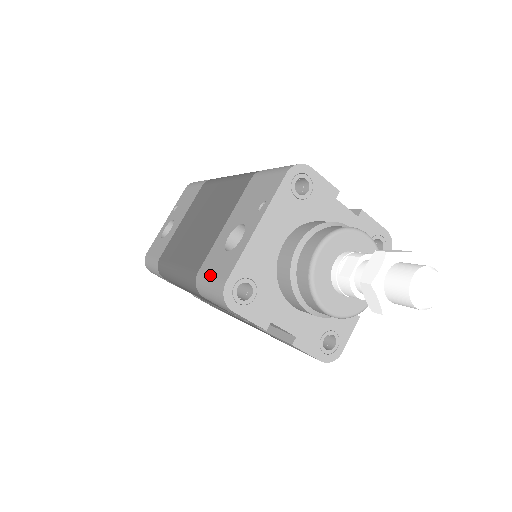
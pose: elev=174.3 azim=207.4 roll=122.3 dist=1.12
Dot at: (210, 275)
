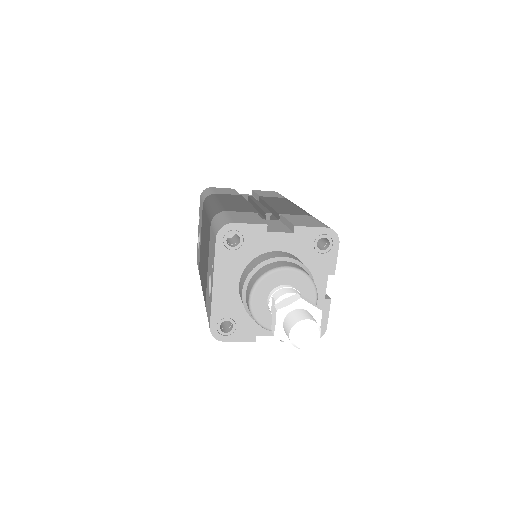
Dot at: (207, 314)
